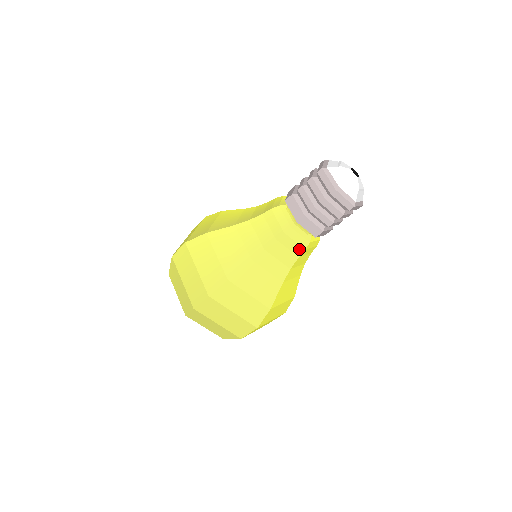
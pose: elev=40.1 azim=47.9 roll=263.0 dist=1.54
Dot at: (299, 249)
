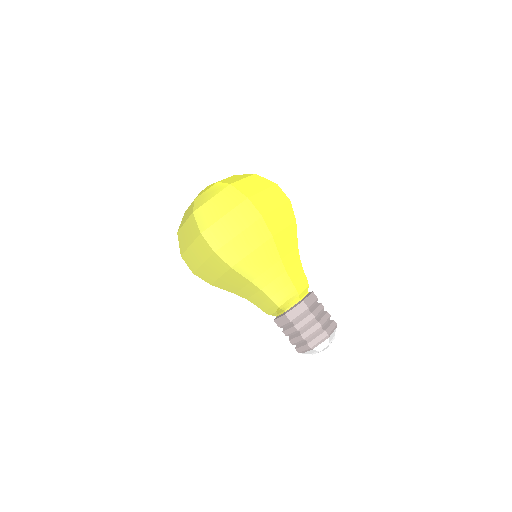
Dot at: occluded
